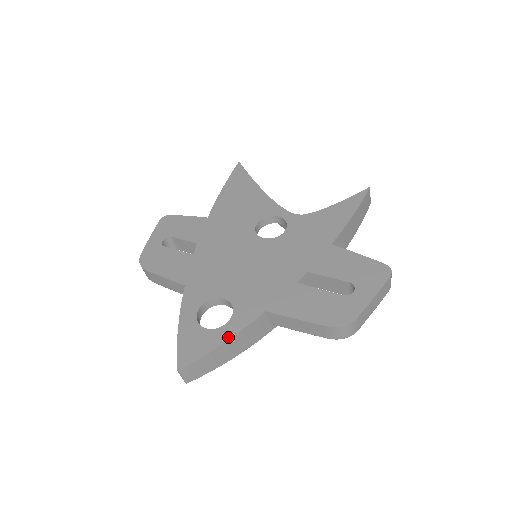
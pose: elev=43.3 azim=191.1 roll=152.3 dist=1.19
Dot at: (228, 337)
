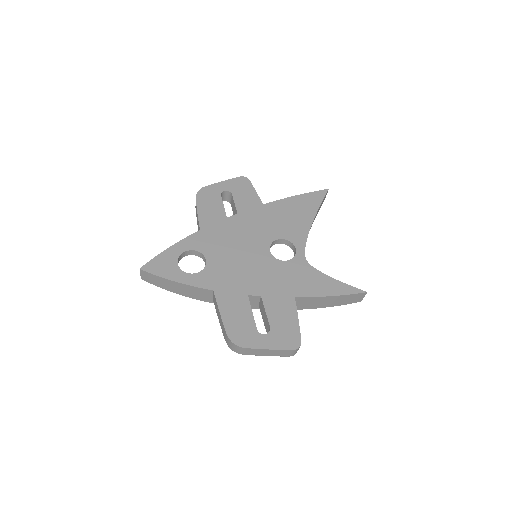
Dot at: (180, 281)
